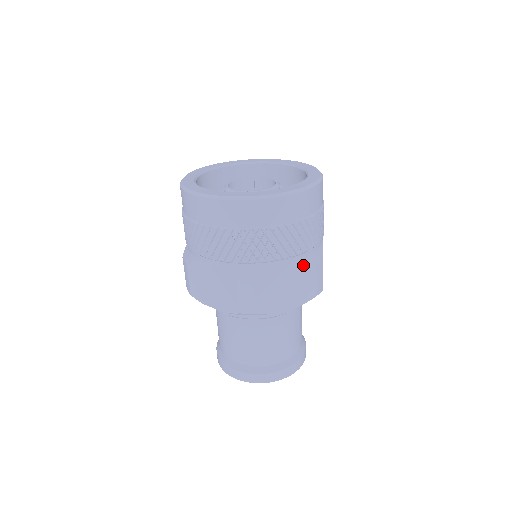
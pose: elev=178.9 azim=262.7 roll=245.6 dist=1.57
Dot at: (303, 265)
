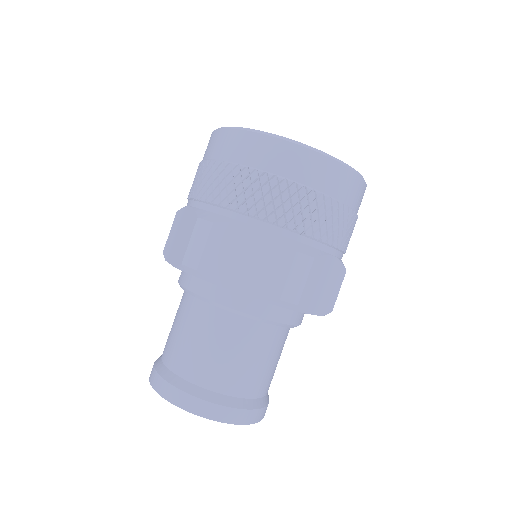
Dot at: (341, 266)
